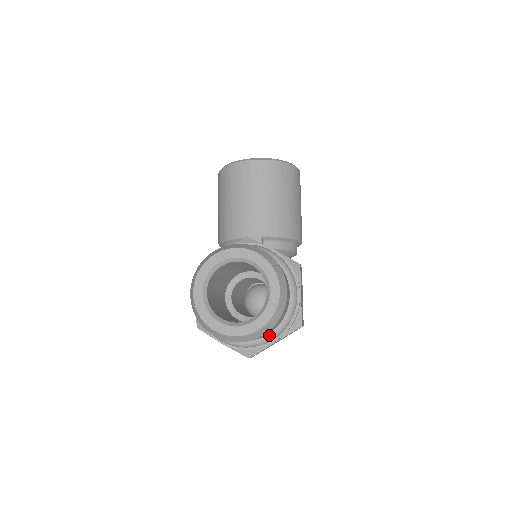
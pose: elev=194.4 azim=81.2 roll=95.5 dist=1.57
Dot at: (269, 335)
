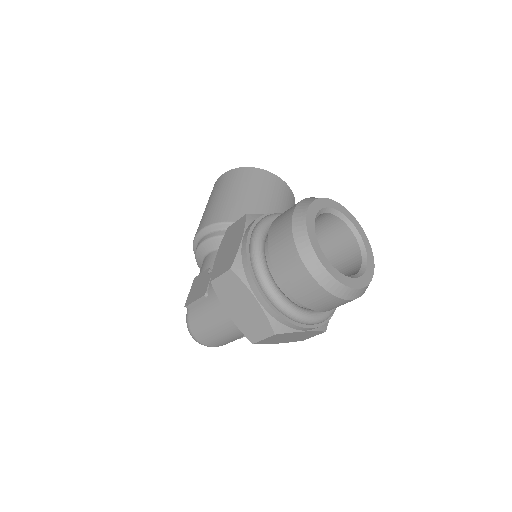
Dot at: (317, 315)
